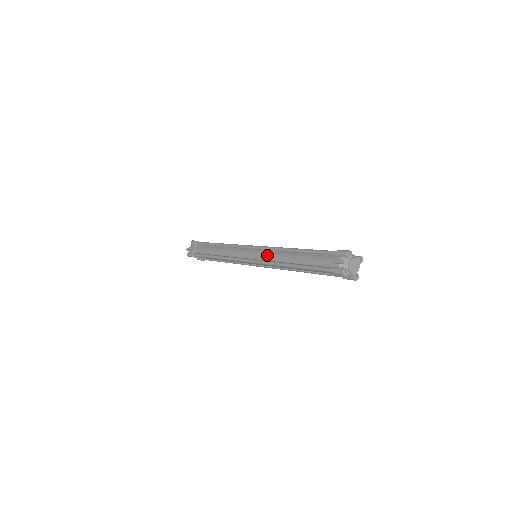
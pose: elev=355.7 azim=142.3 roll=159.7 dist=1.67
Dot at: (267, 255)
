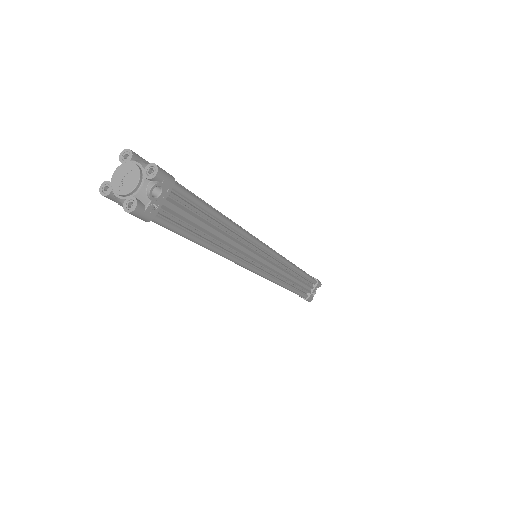
Dot at: occluded
